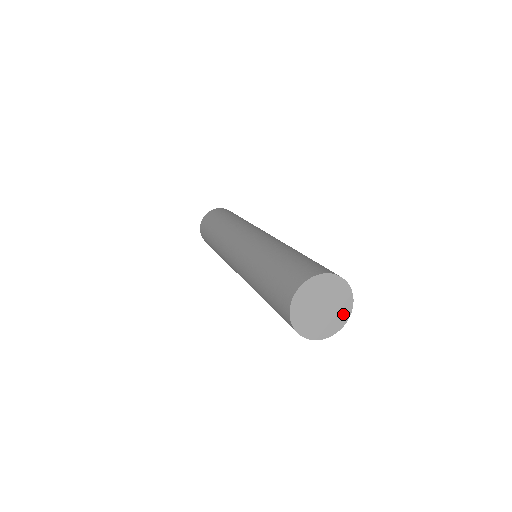
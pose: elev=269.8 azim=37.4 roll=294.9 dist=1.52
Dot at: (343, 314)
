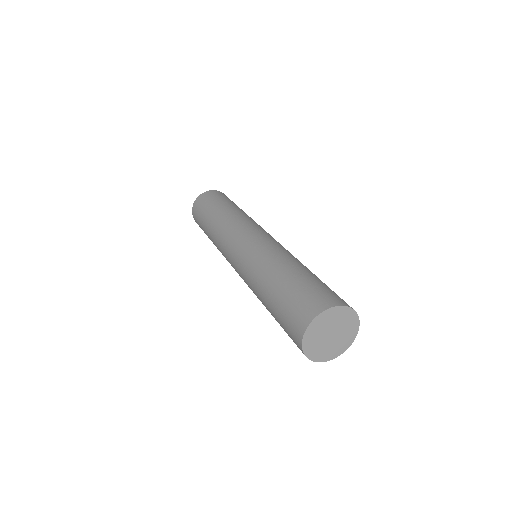
Dot at: (350, 336)
